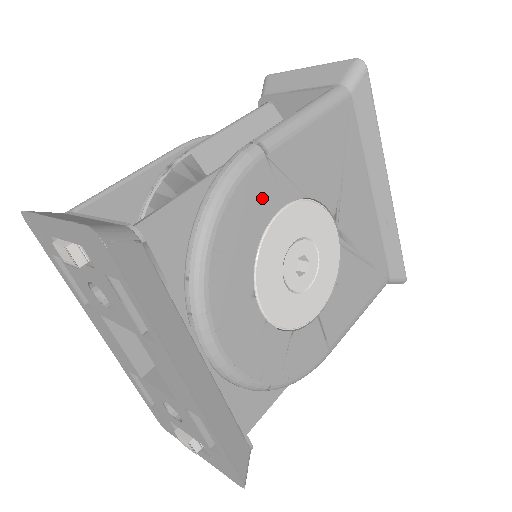
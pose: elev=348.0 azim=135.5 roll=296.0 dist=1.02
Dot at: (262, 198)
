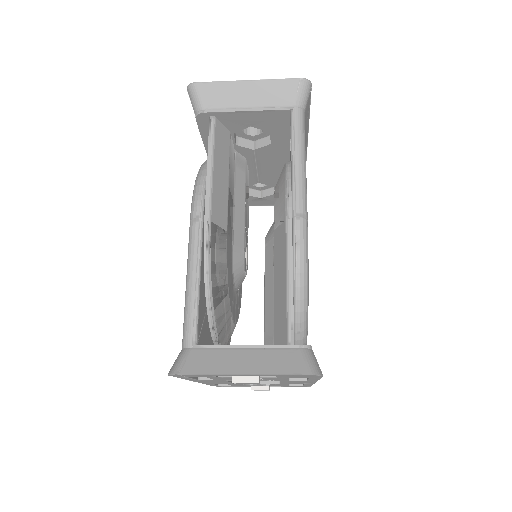
Dot at: occluded
